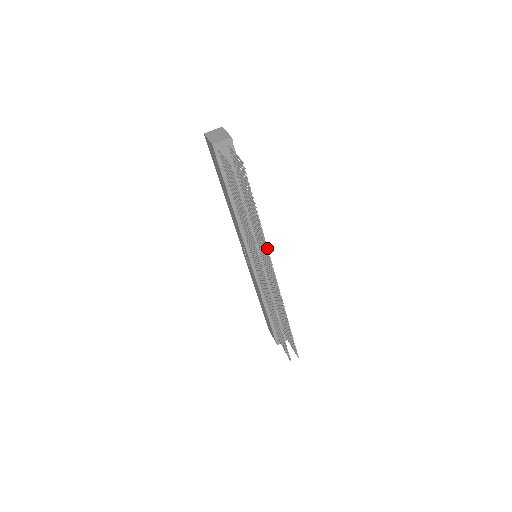
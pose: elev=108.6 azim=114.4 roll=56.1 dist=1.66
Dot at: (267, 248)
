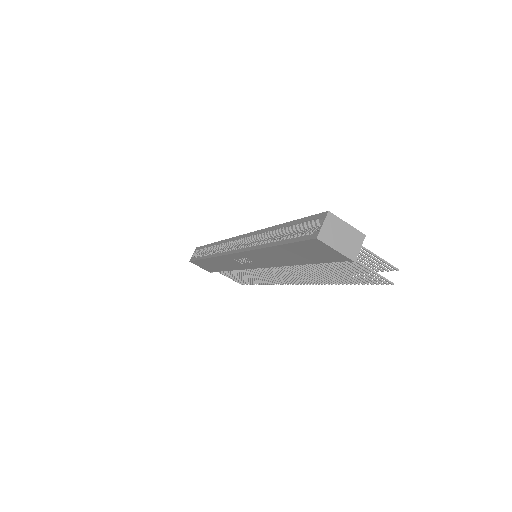
Dot at: occluded
